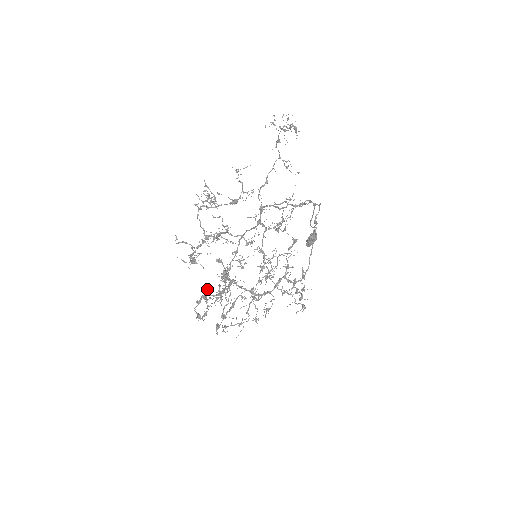
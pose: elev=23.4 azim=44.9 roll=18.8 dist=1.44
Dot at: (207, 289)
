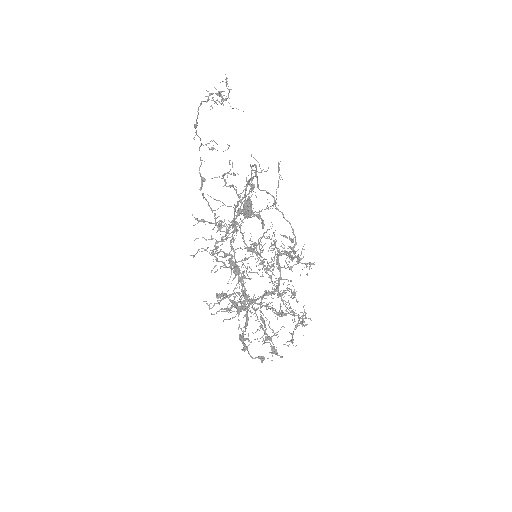
Dot at: occluded
